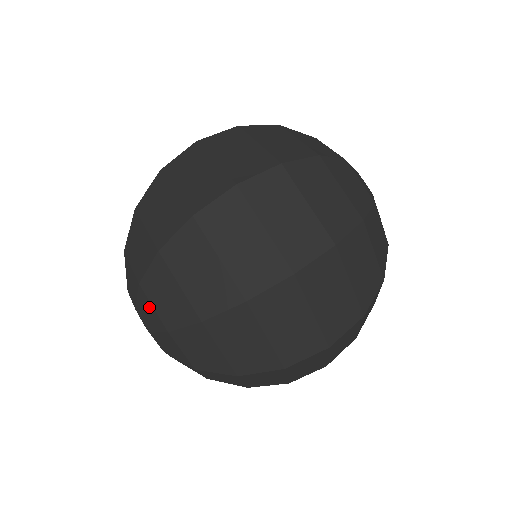
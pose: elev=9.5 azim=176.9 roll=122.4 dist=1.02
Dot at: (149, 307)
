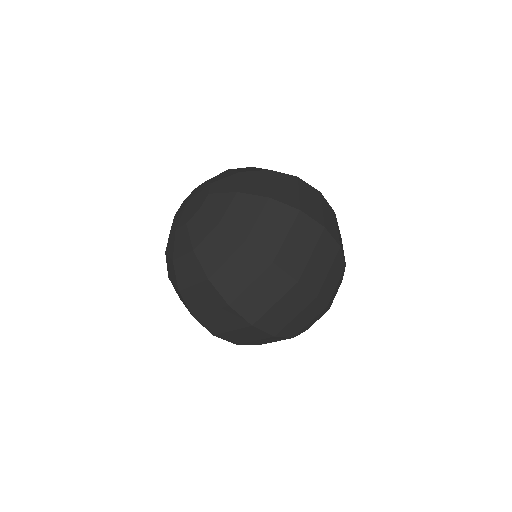
Dot at: (233, 181)
